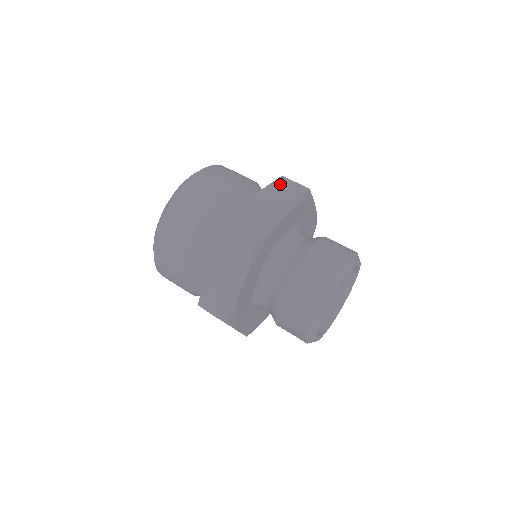
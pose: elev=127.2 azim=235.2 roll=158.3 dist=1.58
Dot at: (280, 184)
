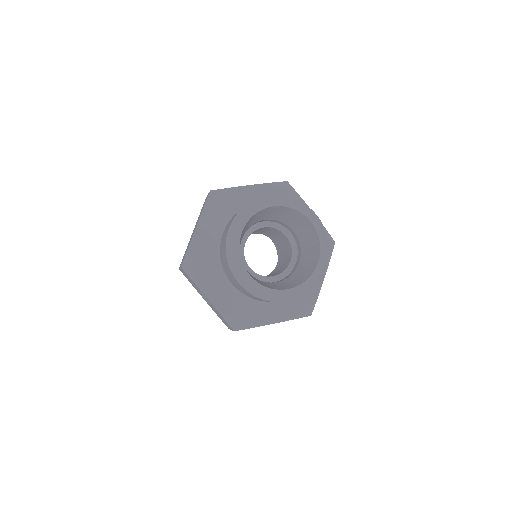
Dot at: occluded
